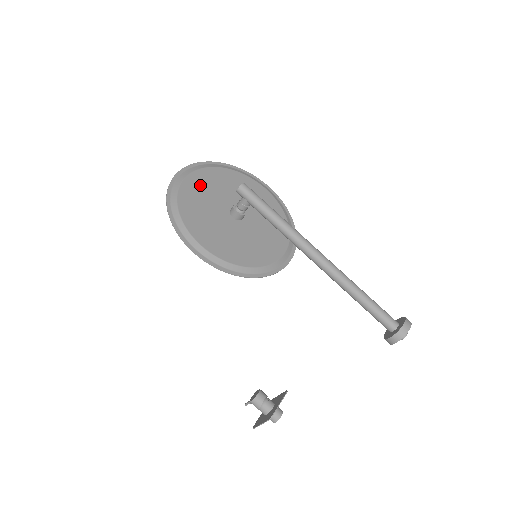
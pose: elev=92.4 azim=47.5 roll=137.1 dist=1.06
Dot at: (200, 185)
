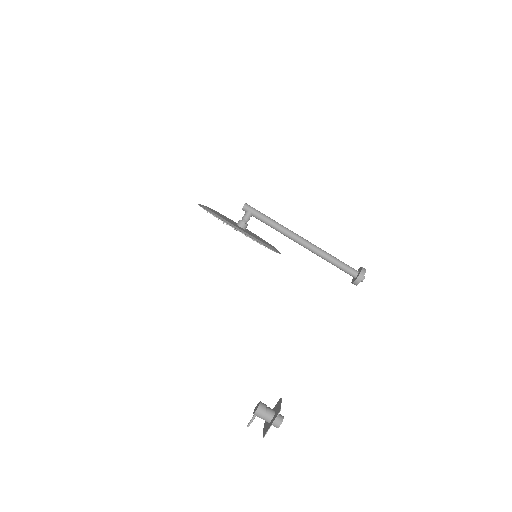
Dot at: (214, 211)
